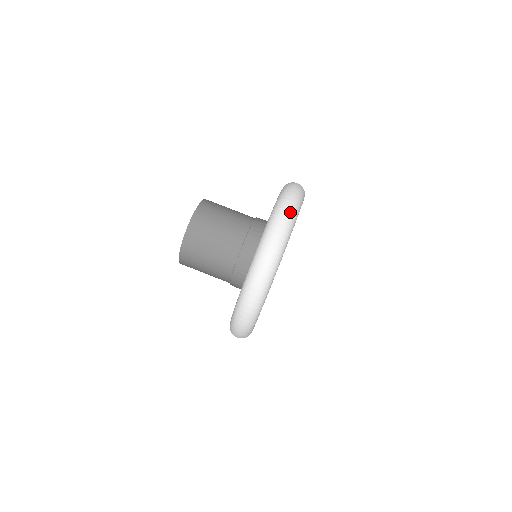
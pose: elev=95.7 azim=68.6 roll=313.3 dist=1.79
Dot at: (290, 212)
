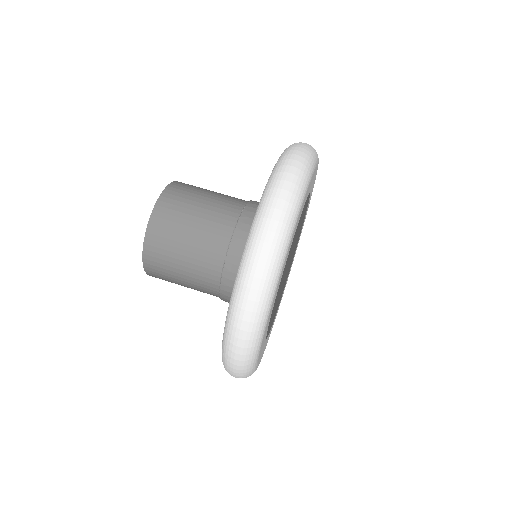
Dot at: (305, 154)
